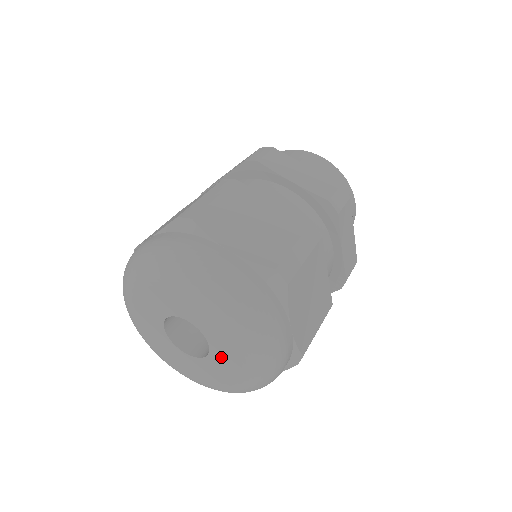
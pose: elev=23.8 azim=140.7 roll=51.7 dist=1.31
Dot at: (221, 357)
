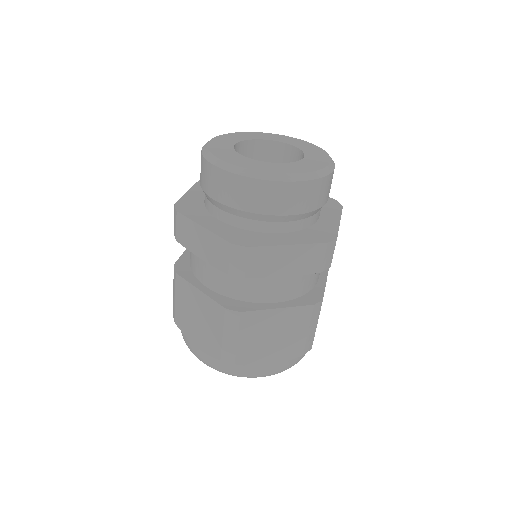
Dot at: occluded
